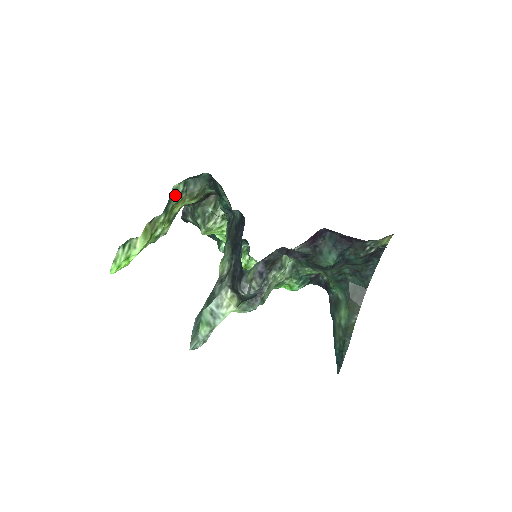
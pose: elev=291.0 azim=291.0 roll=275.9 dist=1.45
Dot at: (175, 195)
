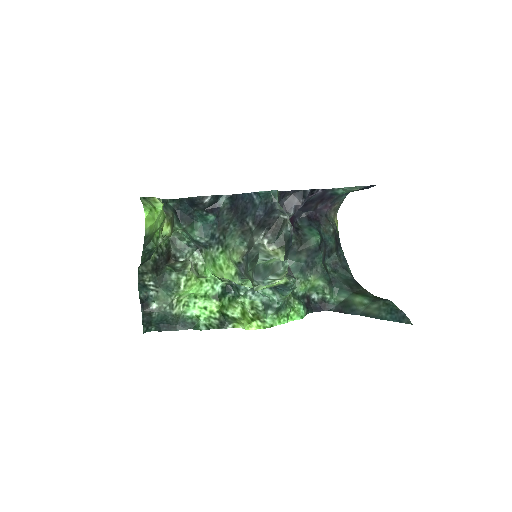
Dot at: occluded
